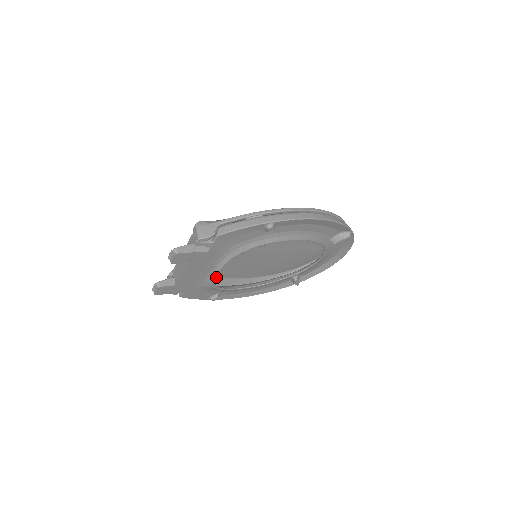
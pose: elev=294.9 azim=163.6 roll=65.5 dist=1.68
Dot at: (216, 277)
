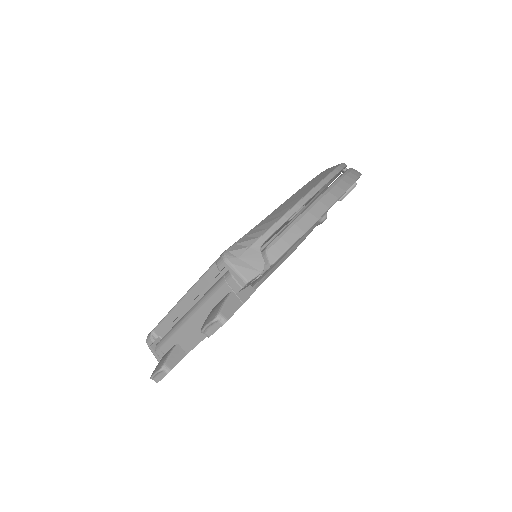
Dot at: occluded
